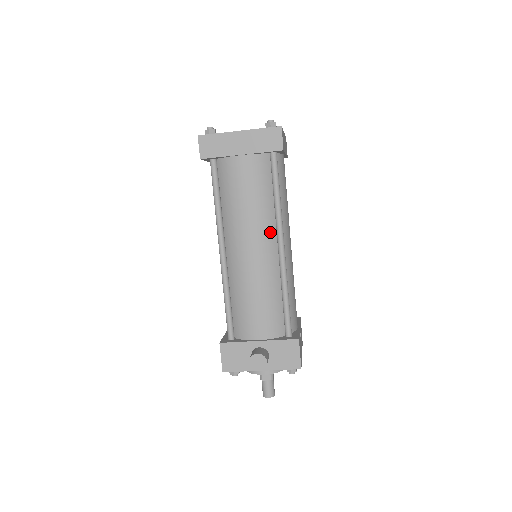
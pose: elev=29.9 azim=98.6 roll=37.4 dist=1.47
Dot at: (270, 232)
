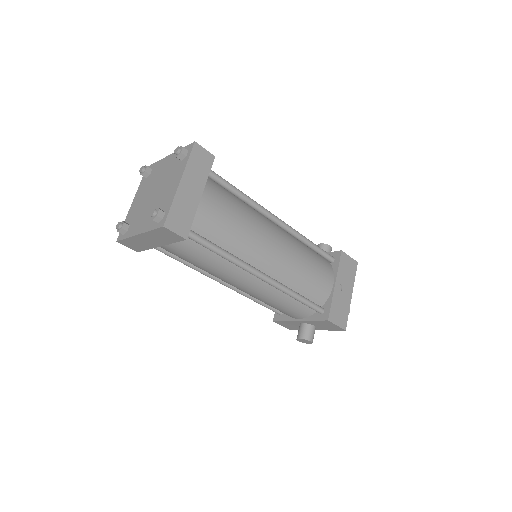
Dot at: (242, 272)
